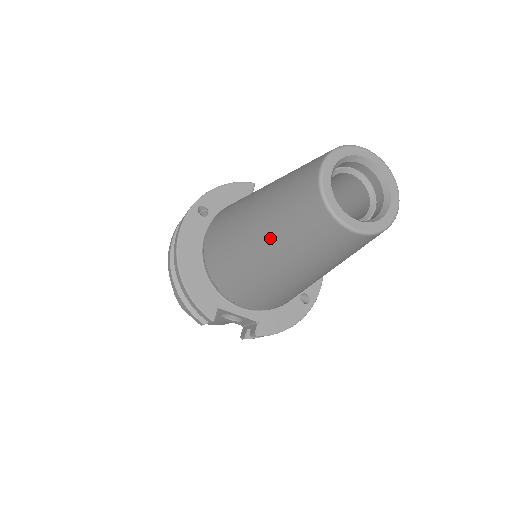
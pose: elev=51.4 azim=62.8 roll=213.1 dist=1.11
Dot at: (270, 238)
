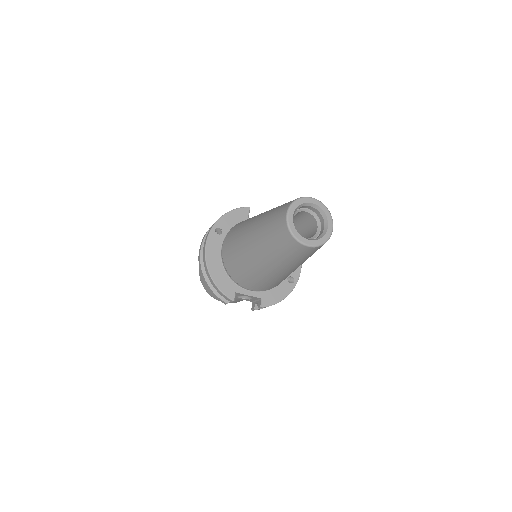
Dot at: (264, 251)
